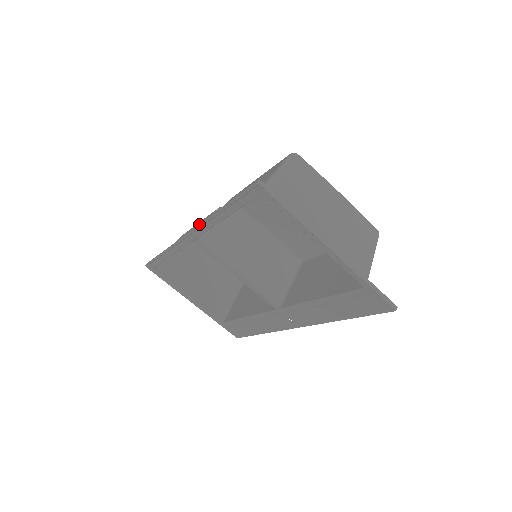
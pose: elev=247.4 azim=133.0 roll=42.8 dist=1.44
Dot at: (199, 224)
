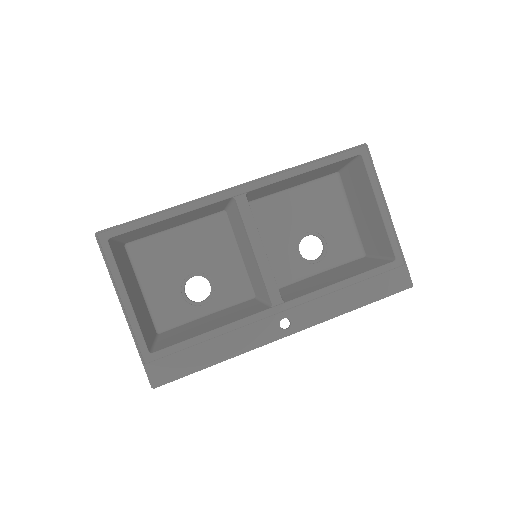
Dot at: (265, 176)
